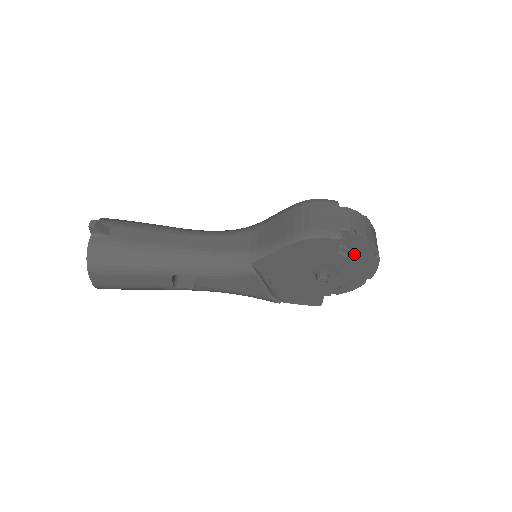
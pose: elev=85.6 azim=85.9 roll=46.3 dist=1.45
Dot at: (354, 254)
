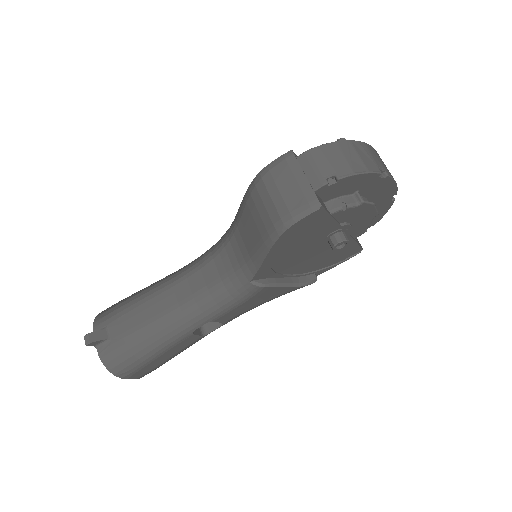
Dot at: (354, 195)
